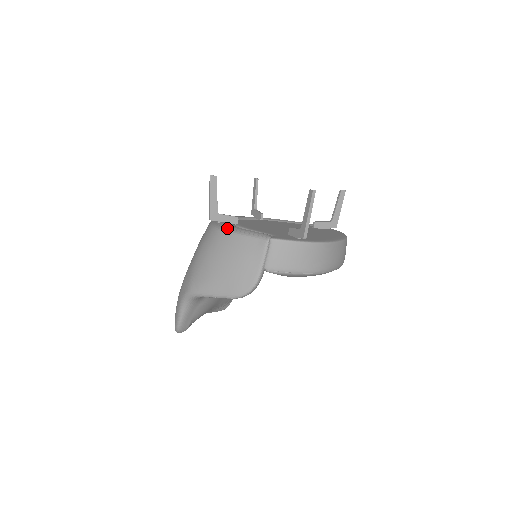
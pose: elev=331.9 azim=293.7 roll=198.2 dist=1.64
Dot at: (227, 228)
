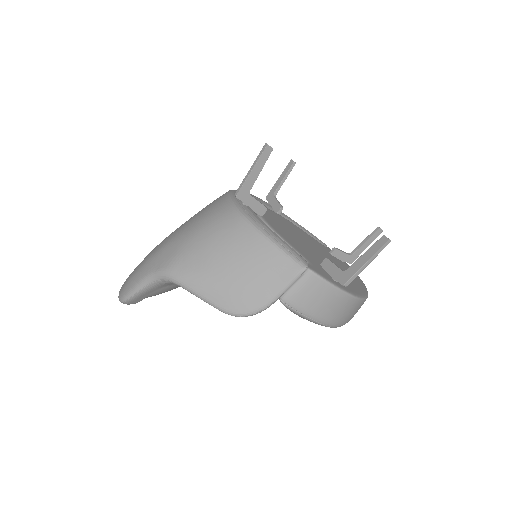
Dot at: (256, 221)
